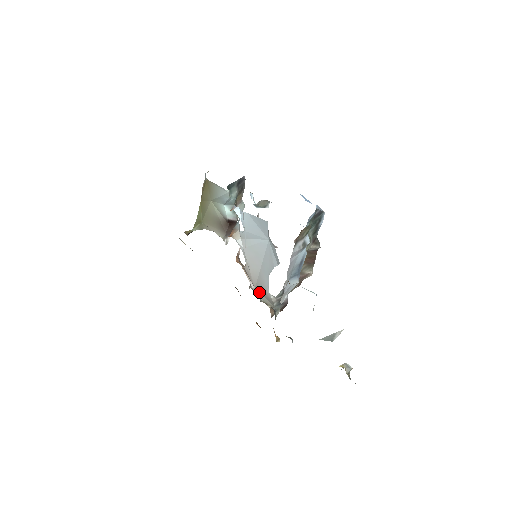
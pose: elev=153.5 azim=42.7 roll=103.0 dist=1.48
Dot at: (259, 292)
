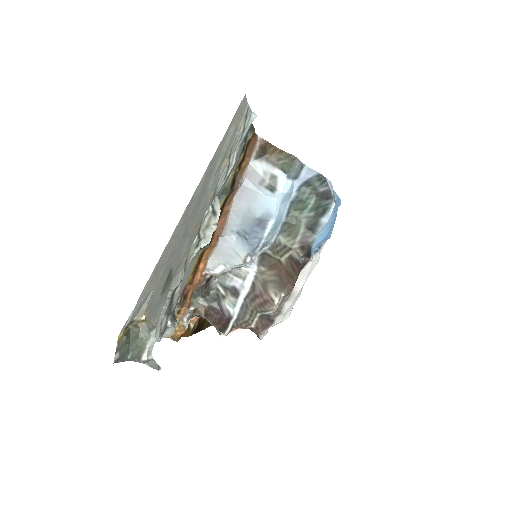
Dot at: occluded
